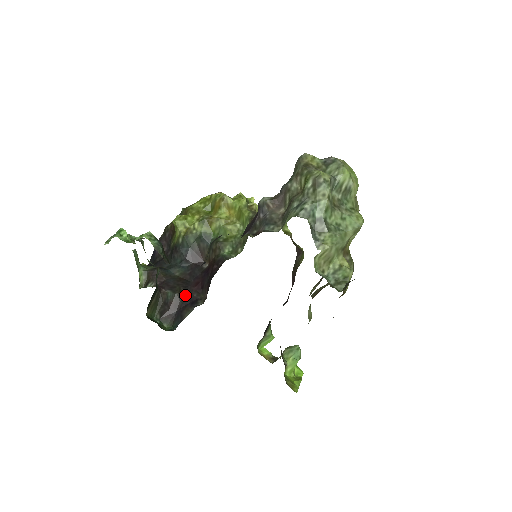
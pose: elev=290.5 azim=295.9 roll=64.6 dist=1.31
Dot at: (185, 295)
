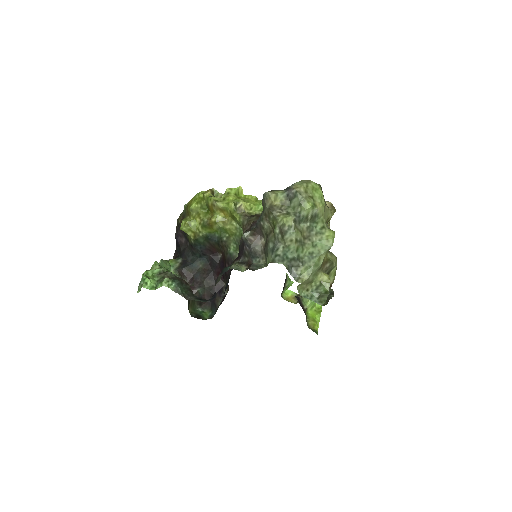
Dot at: (212, 286)
